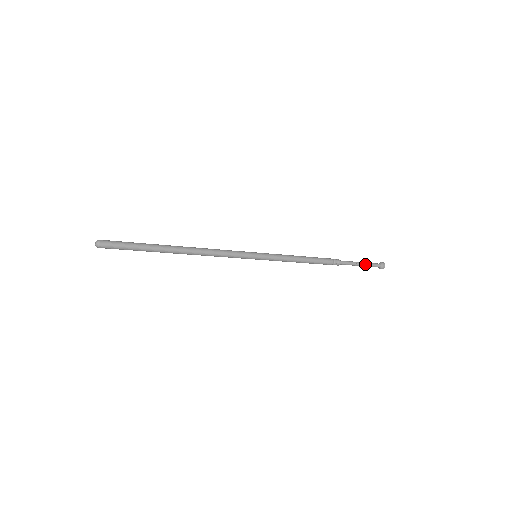
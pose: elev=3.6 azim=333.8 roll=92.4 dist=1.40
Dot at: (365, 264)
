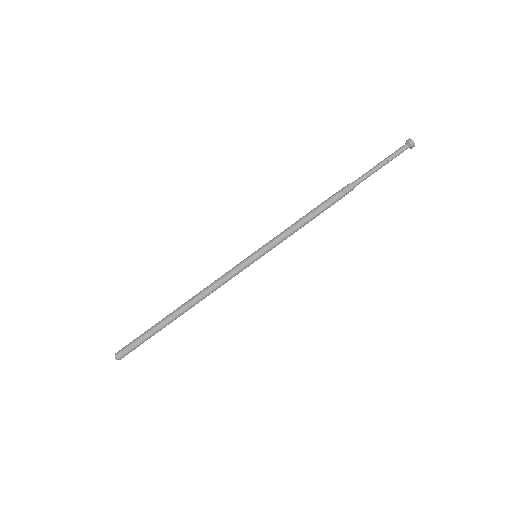
Dot at: (386, 161)
